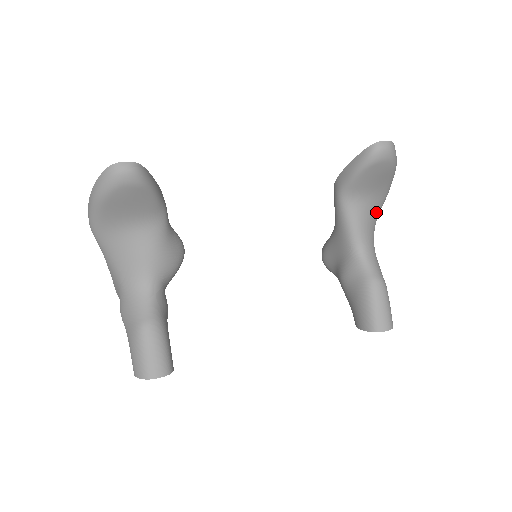
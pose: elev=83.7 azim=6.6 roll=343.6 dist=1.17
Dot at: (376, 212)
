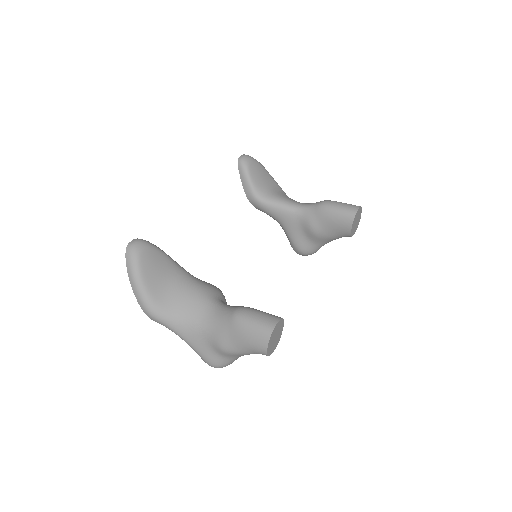
Dot at: (285, 194)
